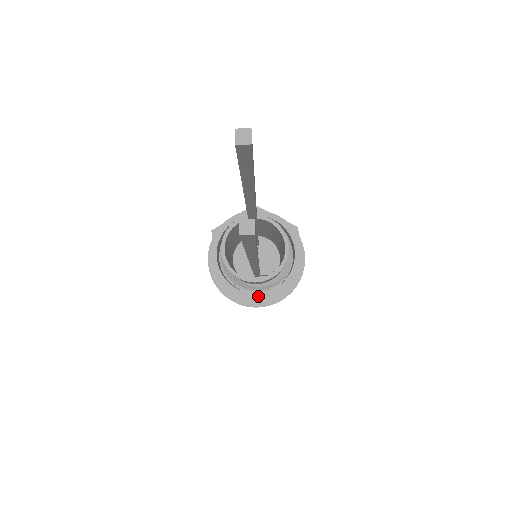
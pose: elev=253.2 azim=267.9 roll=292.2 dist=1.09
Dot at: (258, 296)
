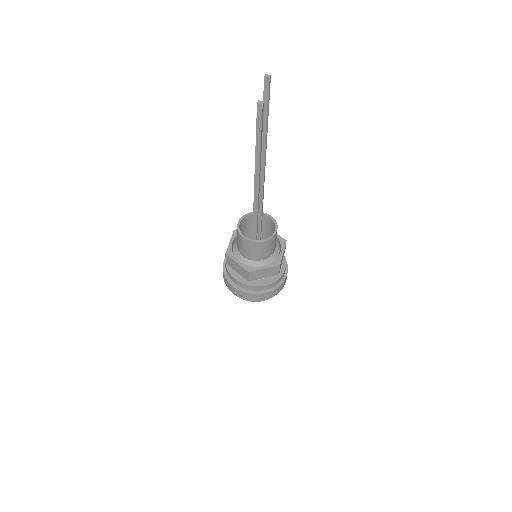
Dot at: (251, 268)
